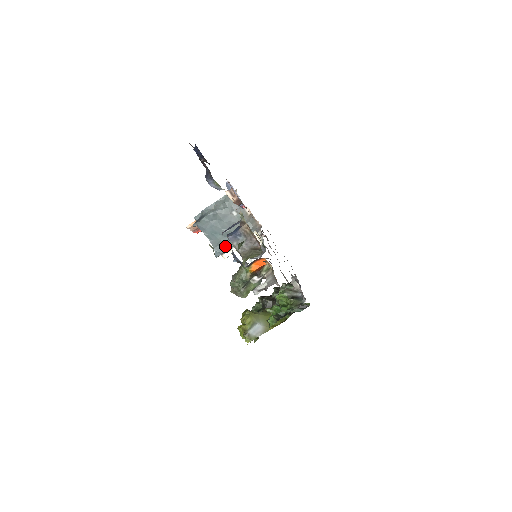
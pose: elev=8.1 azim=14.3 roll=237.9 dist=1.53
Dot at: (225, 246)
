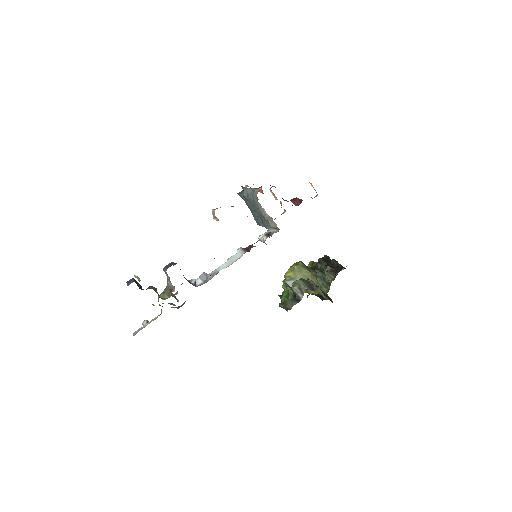
Dot at: (259, 222)
